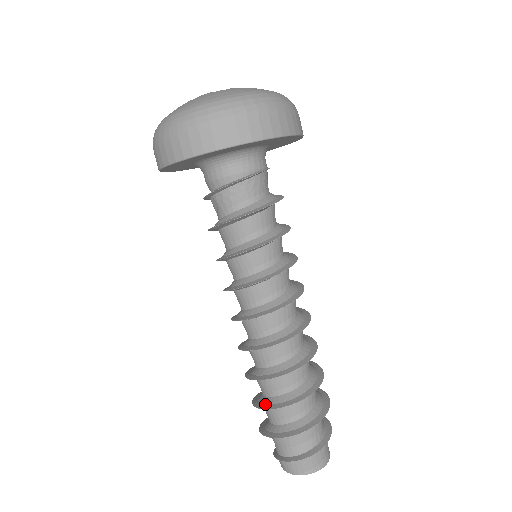
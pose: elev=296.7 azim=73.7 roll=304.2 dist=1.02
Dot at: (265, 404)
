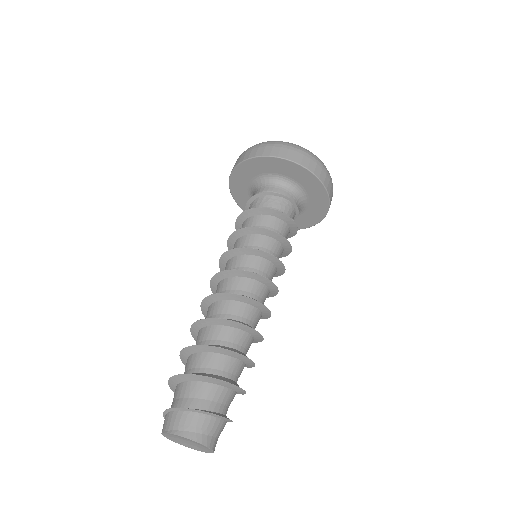
Dot at: (187, 351)
